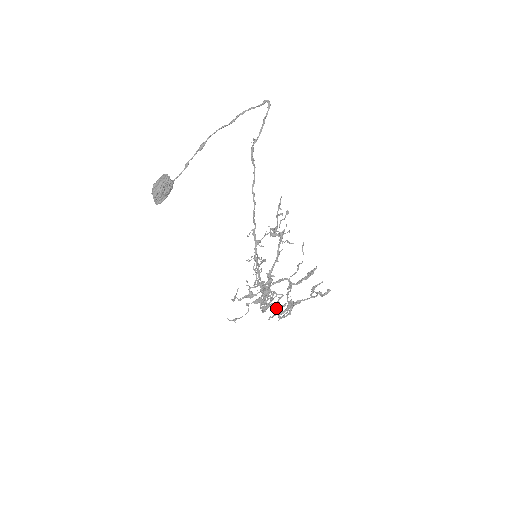
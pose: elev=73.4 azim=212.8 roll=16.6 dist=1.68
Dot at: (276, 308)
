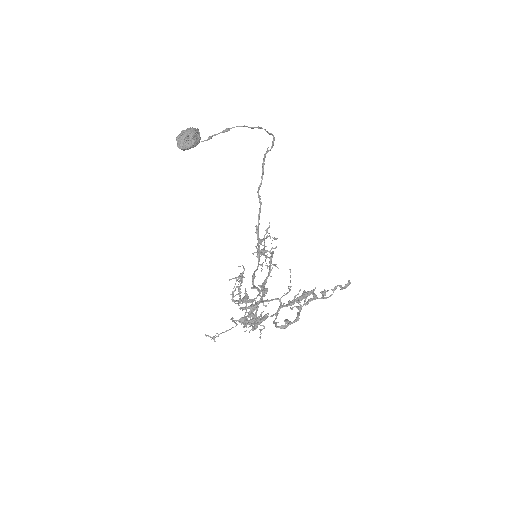
Dot at: (260, 337)
